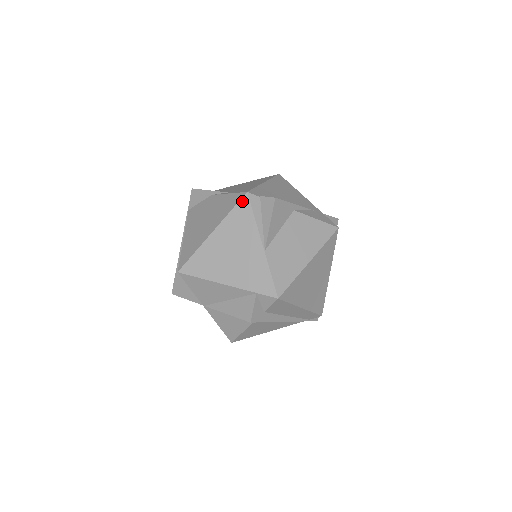
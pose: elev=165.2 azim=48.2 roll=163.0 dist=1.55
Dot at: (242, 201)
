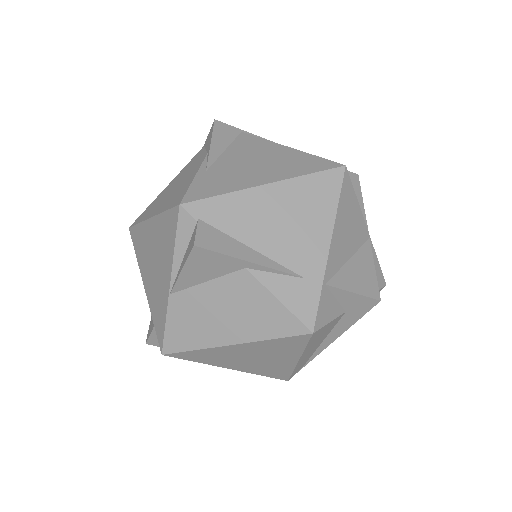
Dot at: (173, 211)
